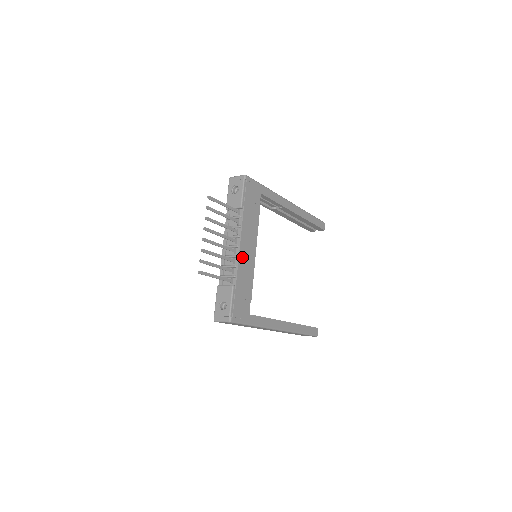
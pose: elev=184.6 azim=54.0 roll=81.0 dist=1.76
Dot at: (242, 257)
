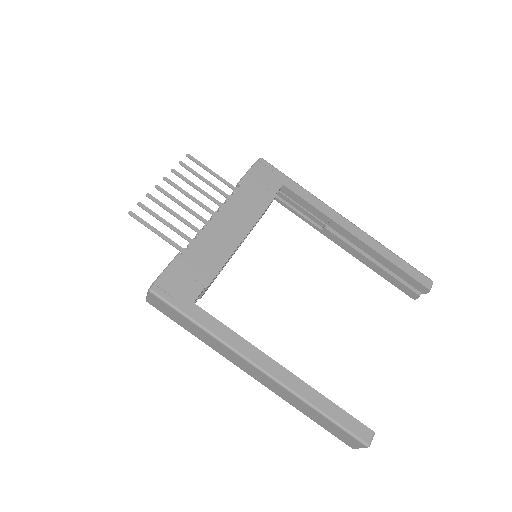
Dot at: (213, 230)
